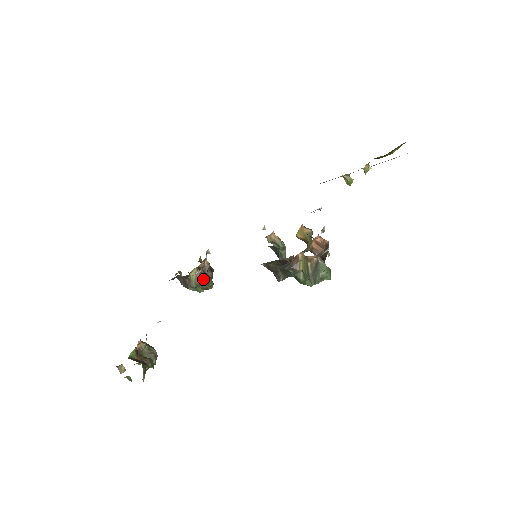
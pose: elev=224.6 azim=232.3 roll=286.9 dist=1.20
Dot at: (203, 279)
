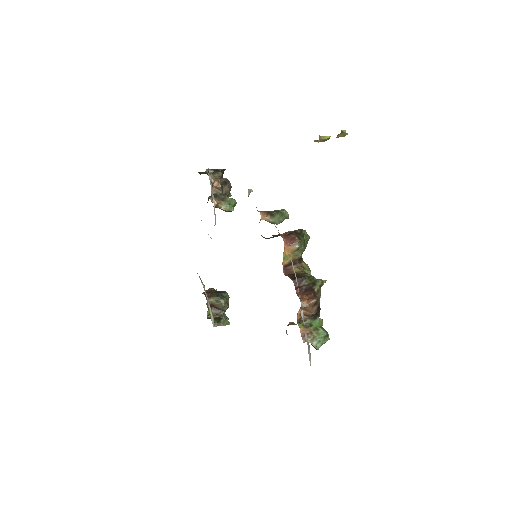
Dot at: (223, 210)
